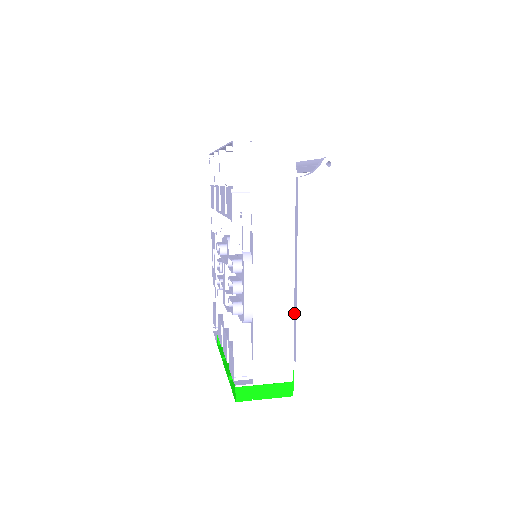
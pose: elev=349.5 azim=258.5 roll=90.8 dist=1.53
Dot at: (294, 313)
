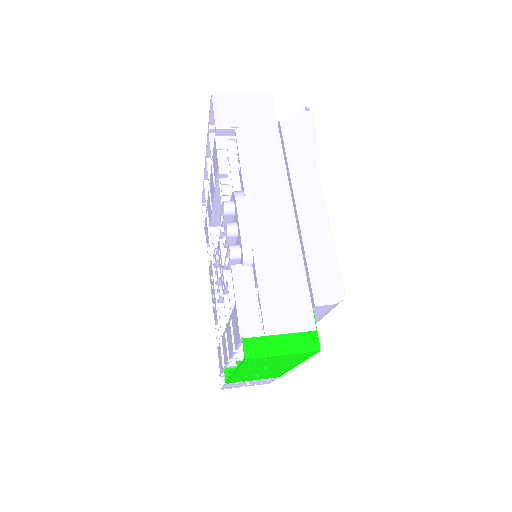
Dot at: occluded
